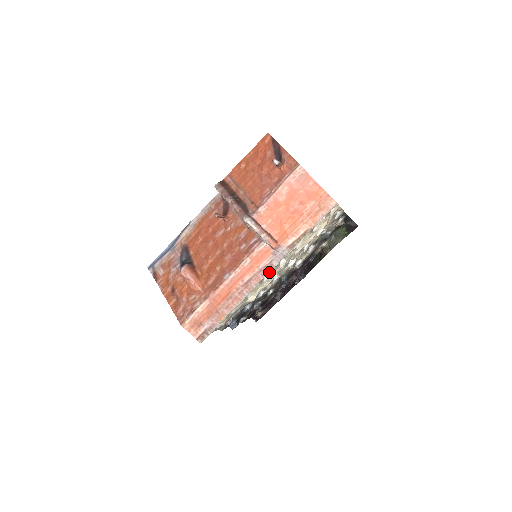
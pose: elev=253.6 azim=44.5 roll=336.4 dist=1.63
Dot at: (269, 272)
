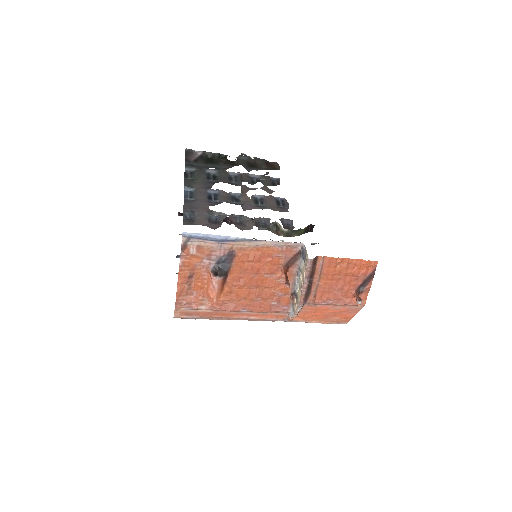
Dot at: occluded
